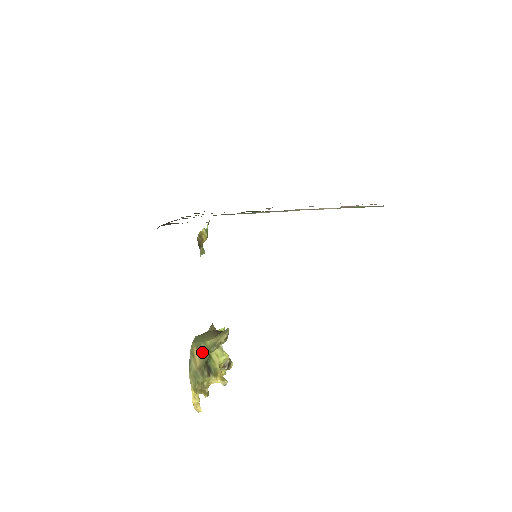
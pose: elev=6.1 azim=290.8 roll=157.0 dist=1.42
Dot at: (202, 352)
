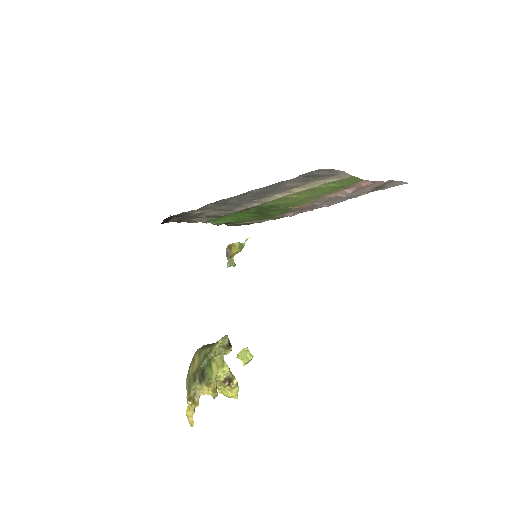
Dot at: (201, 358)
